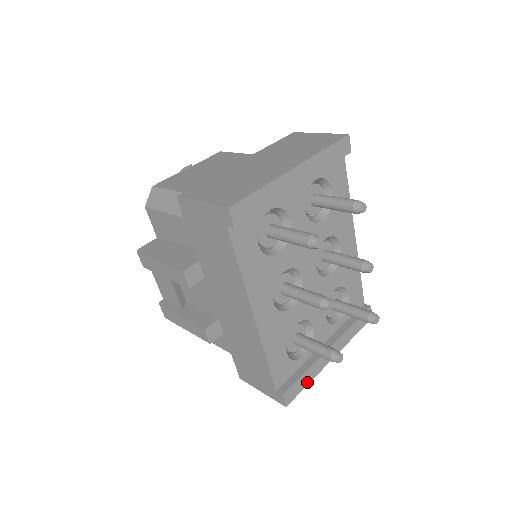
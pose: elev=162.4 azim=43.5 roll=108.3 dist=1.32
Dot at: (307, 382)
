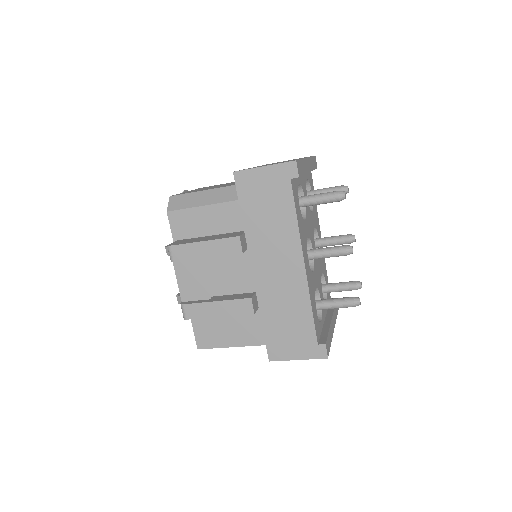
Dot at: (330, 343)
